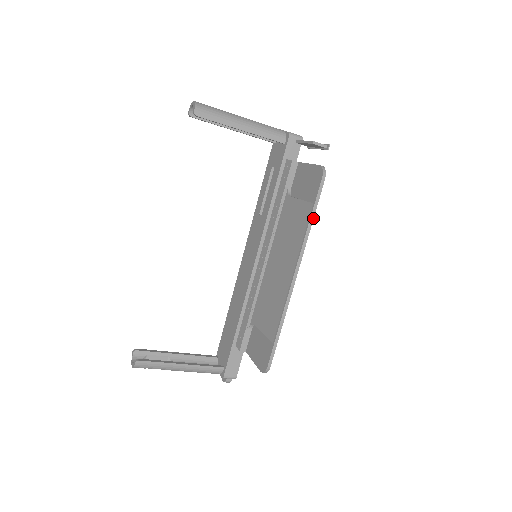
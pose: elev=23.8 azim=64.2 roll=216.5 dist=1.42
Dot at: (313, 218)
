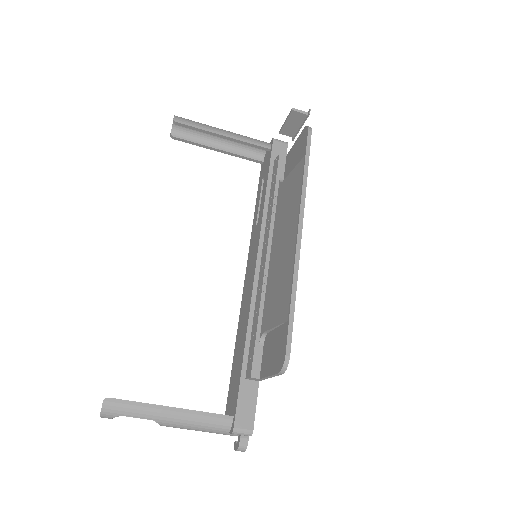
Dot at: (307, 169)
